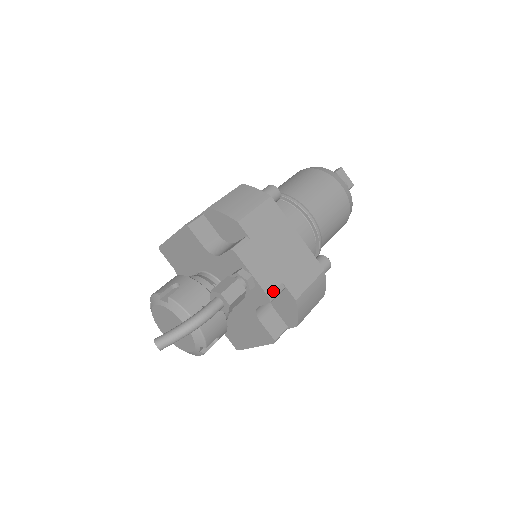
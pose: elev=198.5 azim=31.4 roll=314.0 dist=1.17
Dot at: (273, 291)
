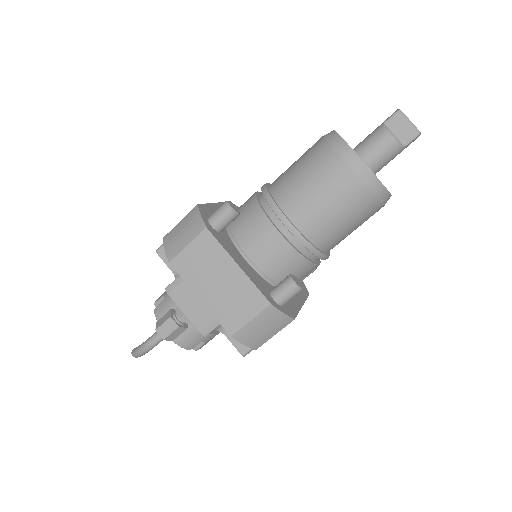
Dot at: (205, 328)
